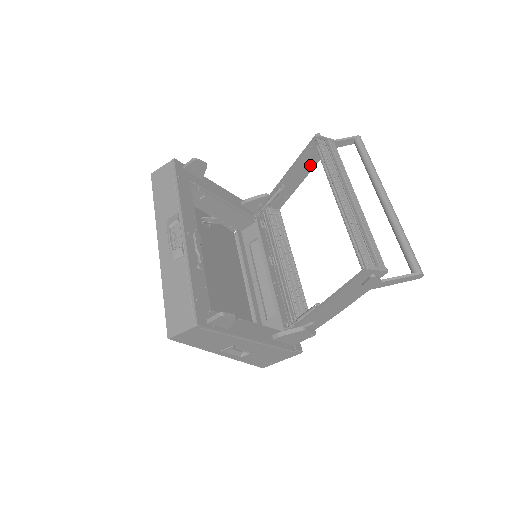
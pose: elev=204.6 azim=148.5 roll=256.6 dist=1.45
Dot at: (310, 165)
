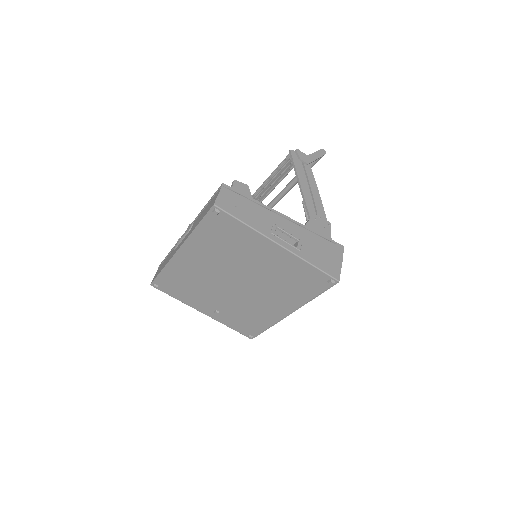
Dot at: occluded
